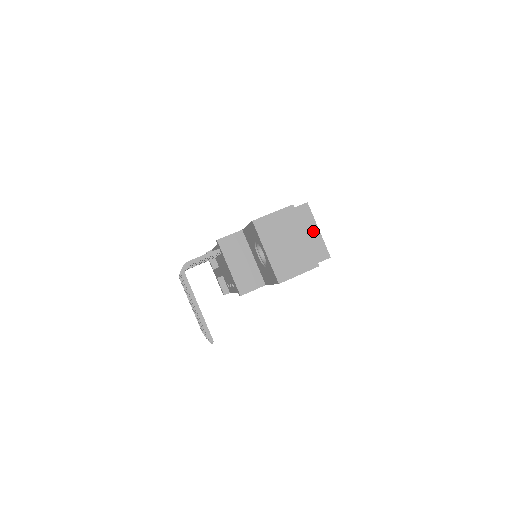
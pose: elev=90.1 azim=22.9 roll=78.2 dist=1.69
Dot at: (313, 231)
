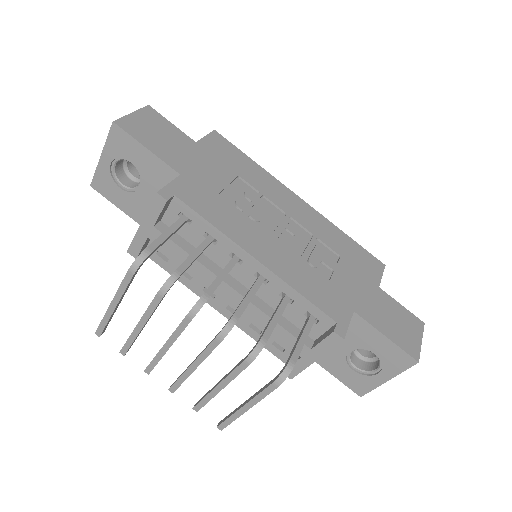
Dot at: occluded
